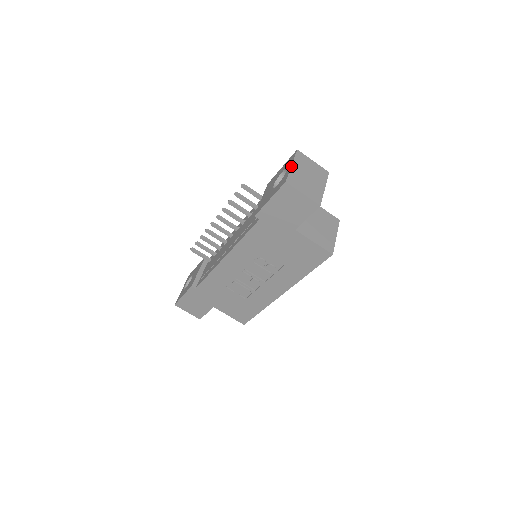
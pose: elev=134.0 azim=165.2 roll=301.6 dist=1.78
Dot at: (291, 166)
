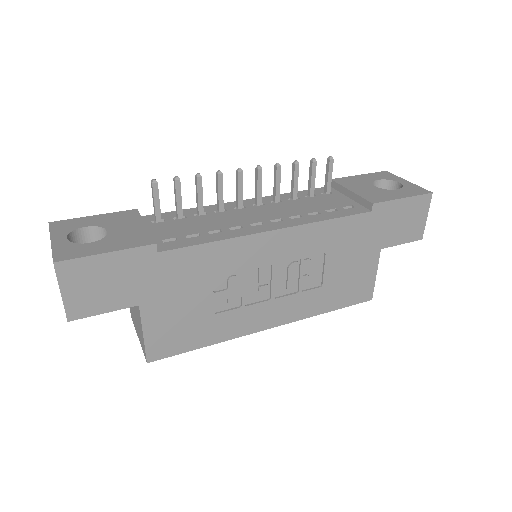
Dot at: (410, 182)
